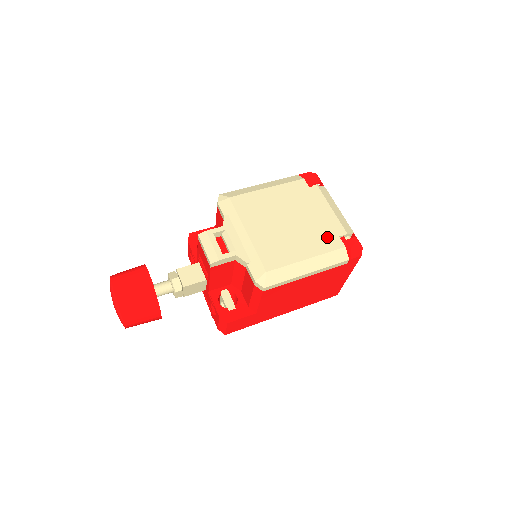
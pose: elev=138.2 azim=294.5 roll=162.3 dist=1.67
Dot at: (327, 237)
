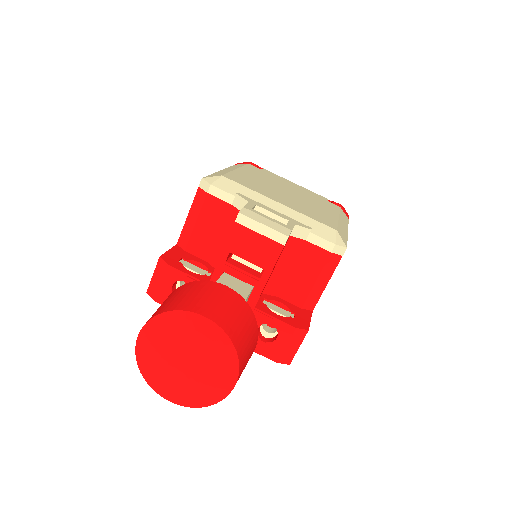
Dot at: (323, 202)
